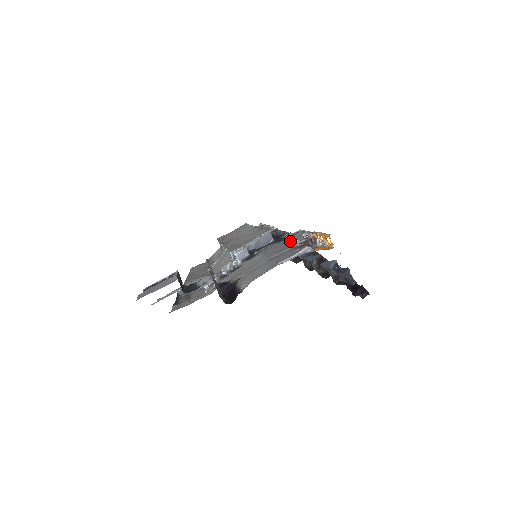
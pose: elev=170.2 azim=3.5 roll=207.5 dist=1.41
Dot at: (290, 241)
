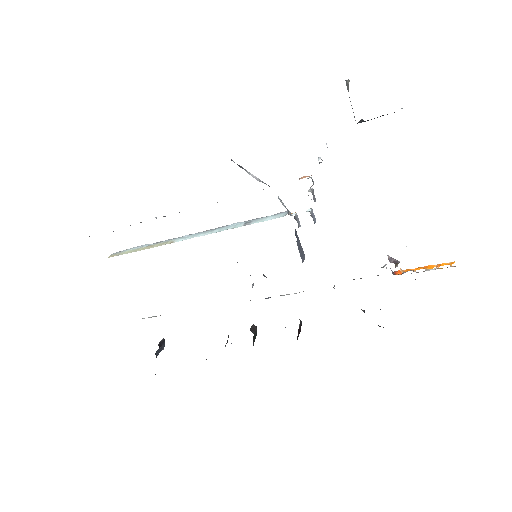
Dot at: occluded
